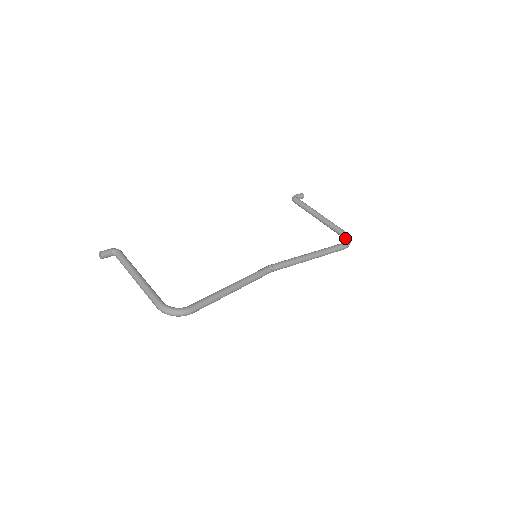
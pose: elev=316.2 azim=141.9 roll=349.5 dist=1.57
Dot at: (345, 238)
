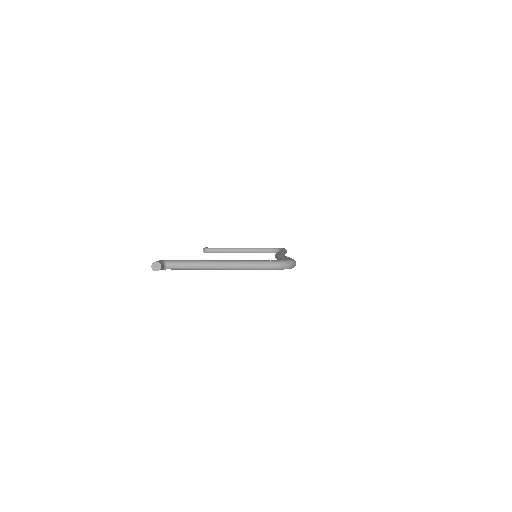
Dot at: (278, 249)
